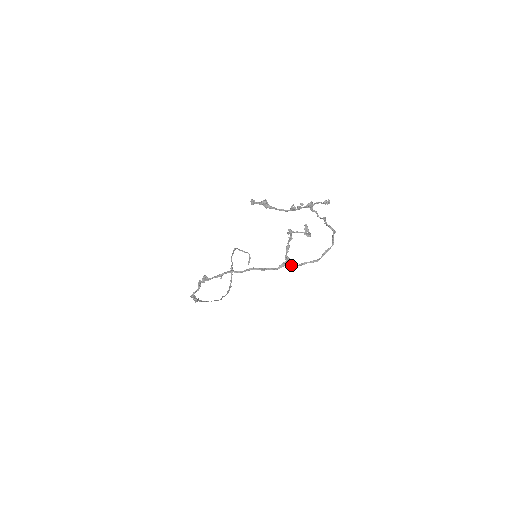
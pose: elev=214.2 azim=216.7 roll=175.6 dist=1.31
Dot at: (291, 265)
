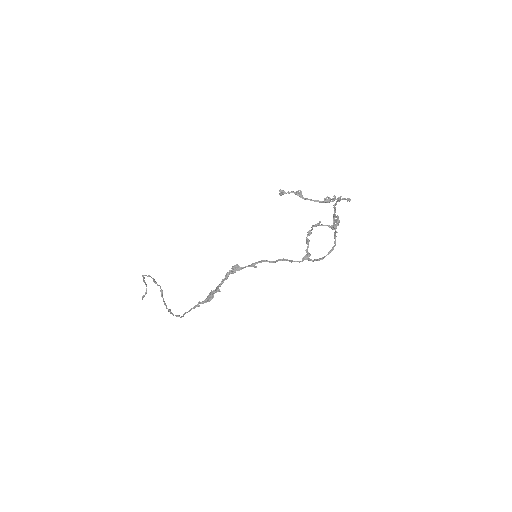
Dot at: (310, 259)
